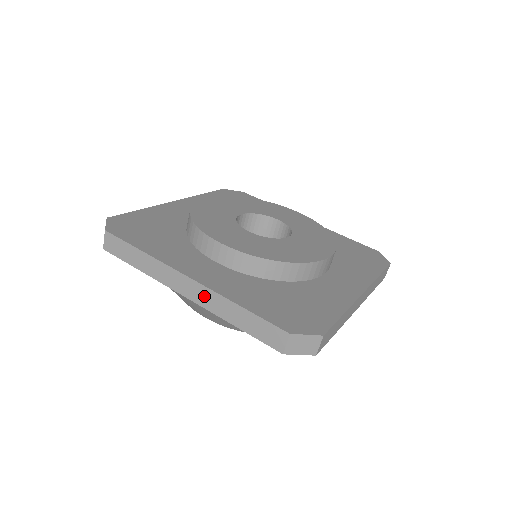
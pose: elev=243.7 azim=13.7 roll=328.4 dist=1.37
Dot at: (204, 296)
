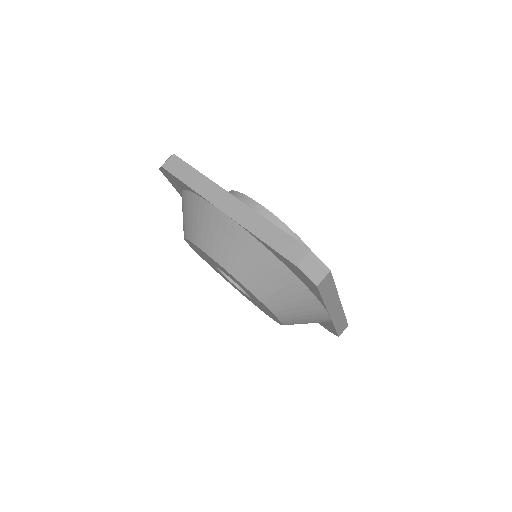
Dot at: (243, 213)
